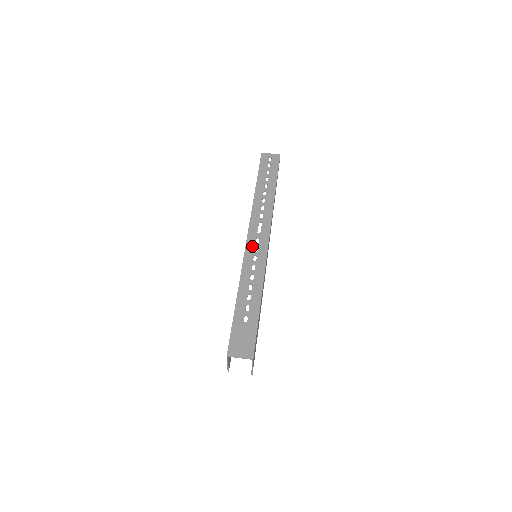
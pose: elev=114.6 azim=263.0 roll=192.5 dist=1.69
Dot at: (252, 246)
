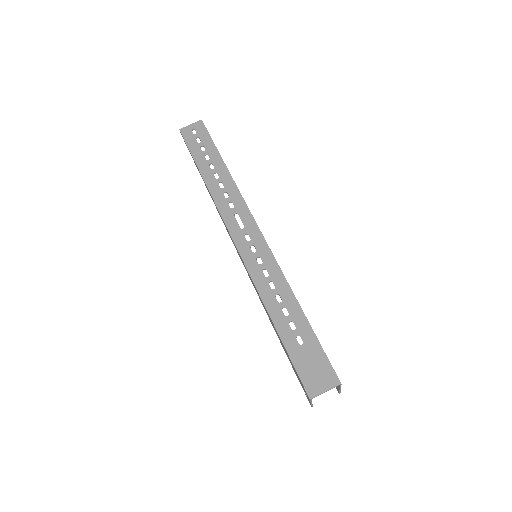
Dot at: (246, 248)
